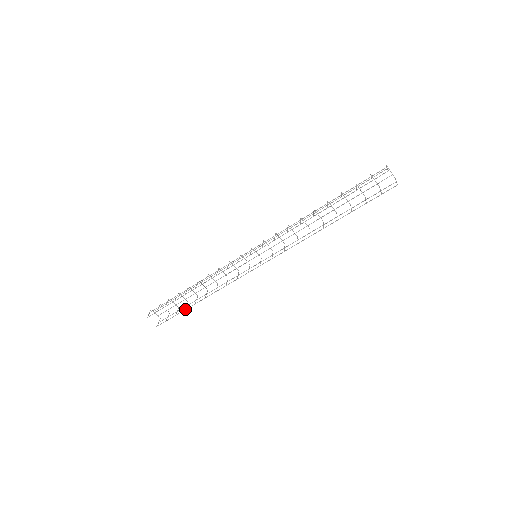
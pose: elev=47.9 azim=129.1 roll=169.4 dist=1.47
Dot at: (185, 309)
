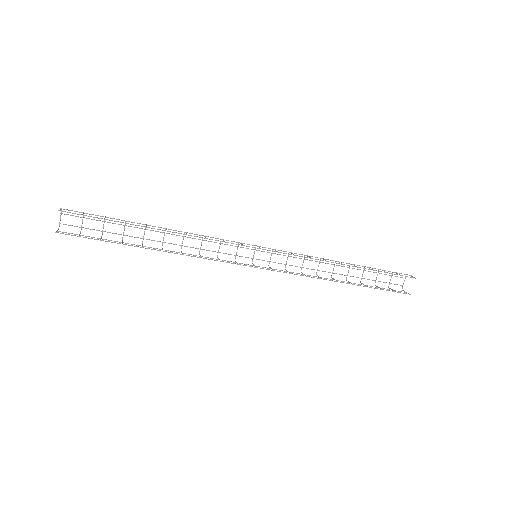
Dot at: occluded
